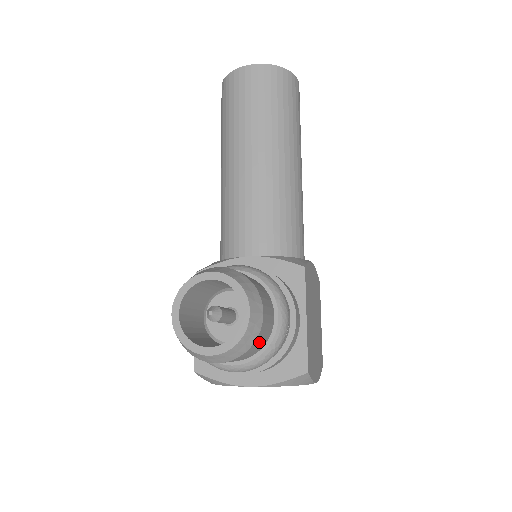
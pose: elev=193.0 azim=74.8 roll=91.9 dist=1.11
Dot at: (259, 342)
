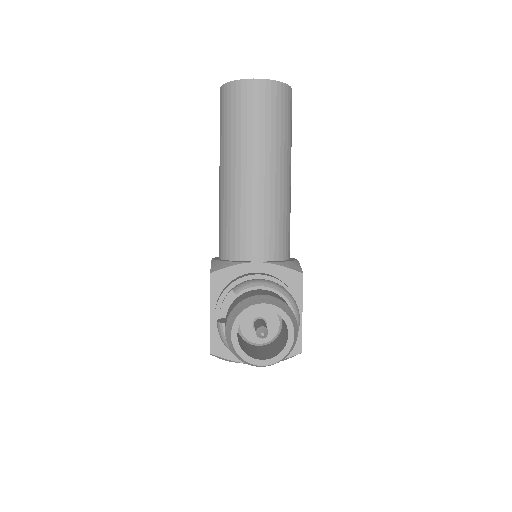
Dot at: occluded
